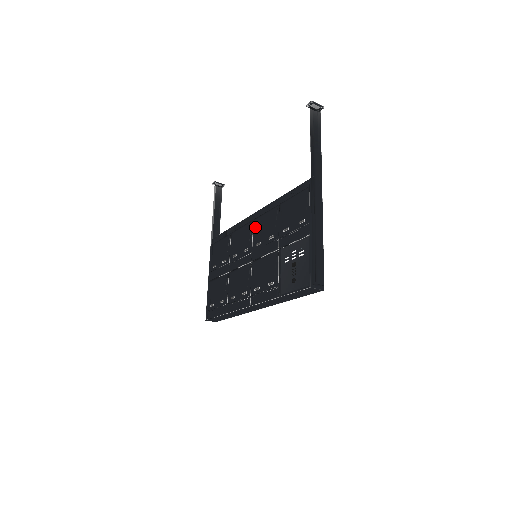
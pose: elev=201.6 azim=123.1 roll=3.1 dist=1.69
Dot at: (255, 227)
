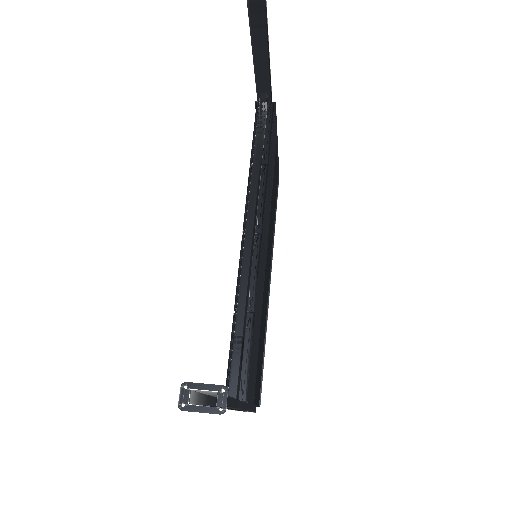
Dot at: occluded
